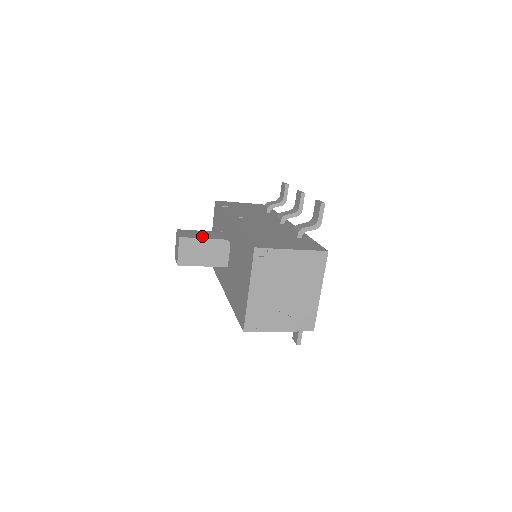
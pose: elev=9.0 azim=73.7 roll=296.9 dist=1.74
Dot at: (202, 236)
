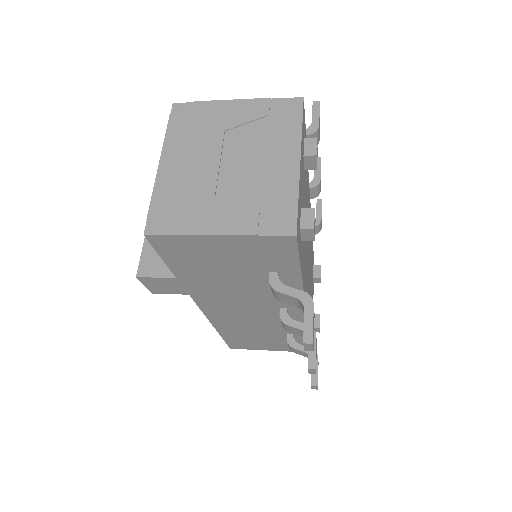
Dot at: occluded
